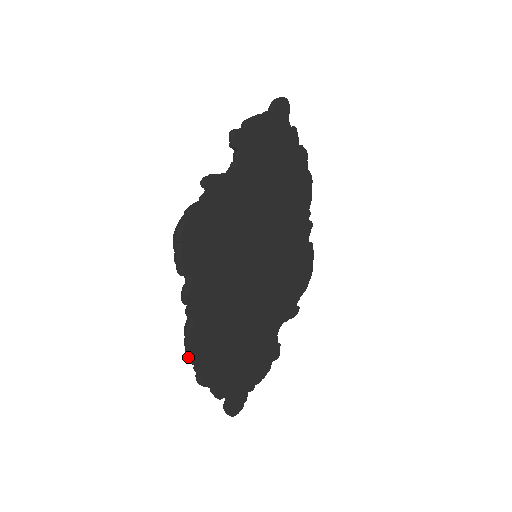
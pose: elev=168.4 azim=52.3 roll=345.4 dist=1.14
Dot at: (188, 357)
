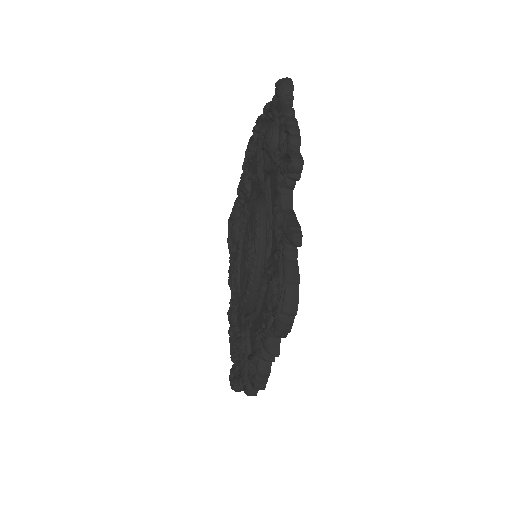
Dot at: (262, 389)
